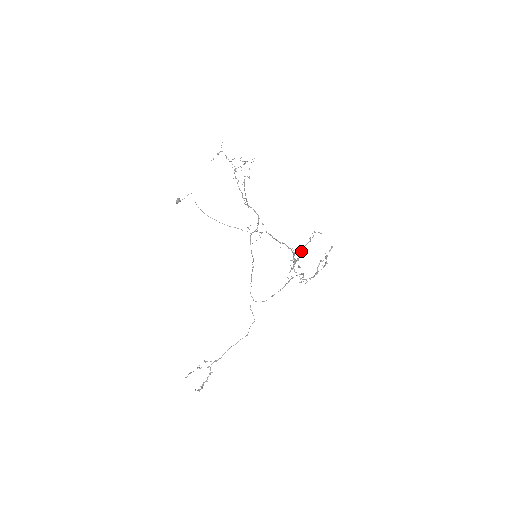
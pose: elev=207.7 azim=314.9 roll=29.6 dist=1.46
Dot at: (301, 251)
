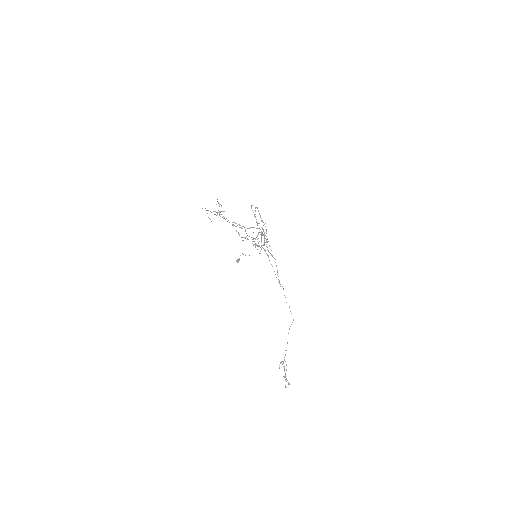
Dot at: (259, 228)
